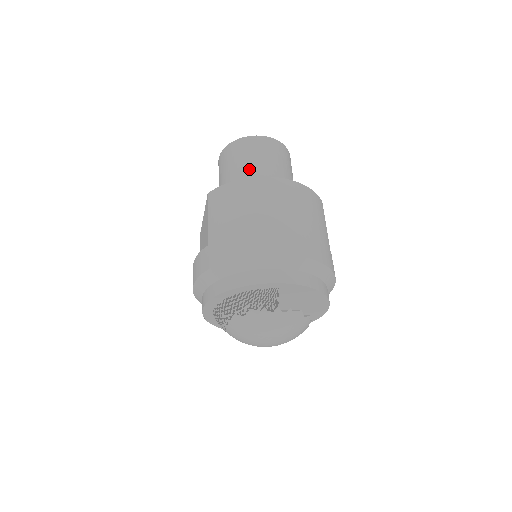
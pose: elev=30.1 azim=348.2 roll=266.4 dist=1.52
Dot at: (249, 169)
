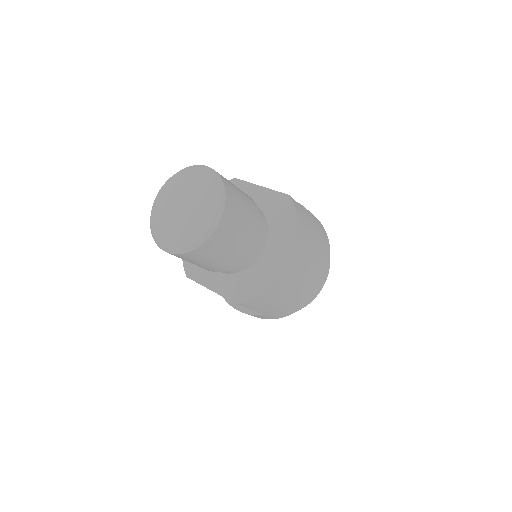
Dot at: (238, 255)
